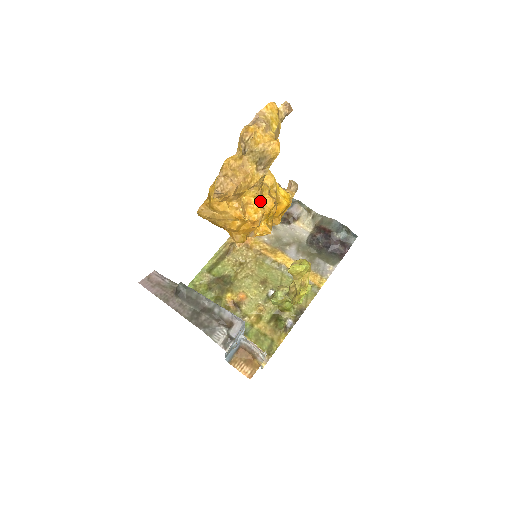
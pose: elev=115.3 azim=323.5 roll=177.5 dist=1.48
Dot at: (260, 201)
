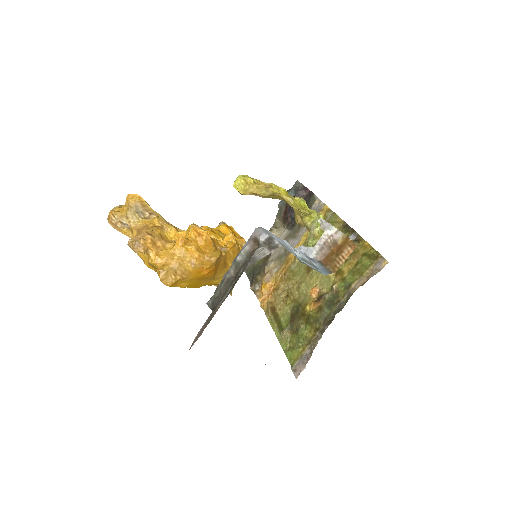
Dot at: occluded
